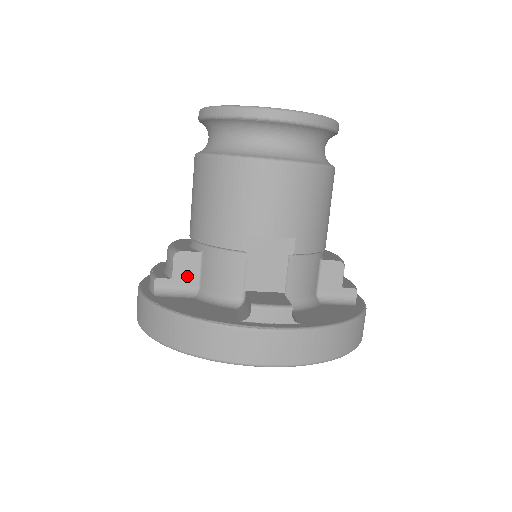
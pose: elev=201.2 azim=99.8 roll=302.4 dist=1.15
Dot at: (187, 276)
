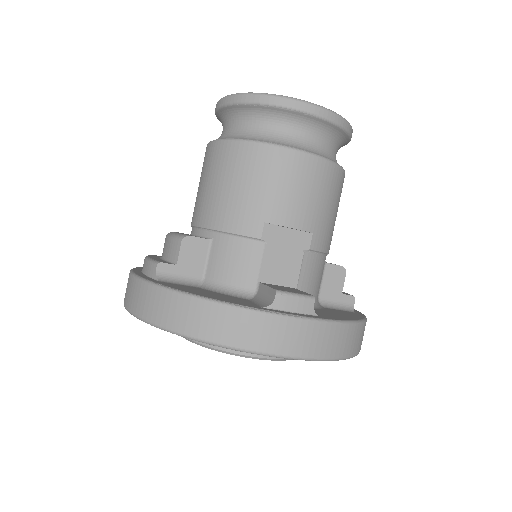
Dot at: (193, 264)
